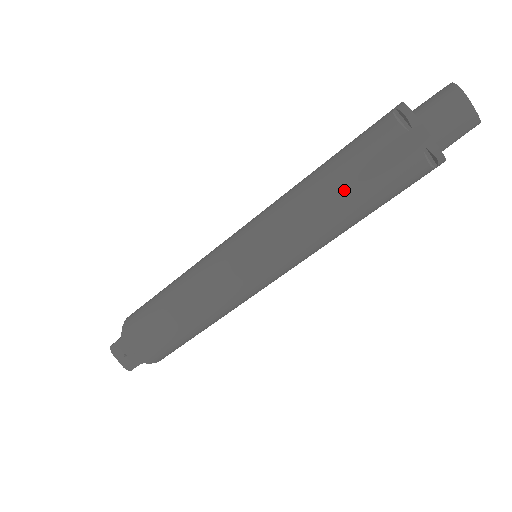
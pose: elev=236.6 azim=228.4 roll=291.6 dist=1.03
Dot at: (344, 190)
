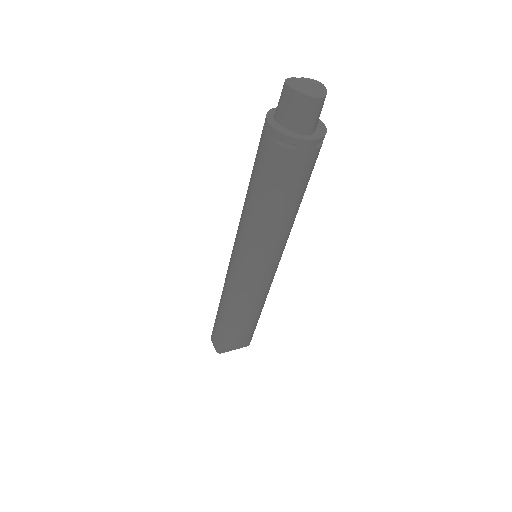
Dot at: (251, 187)
